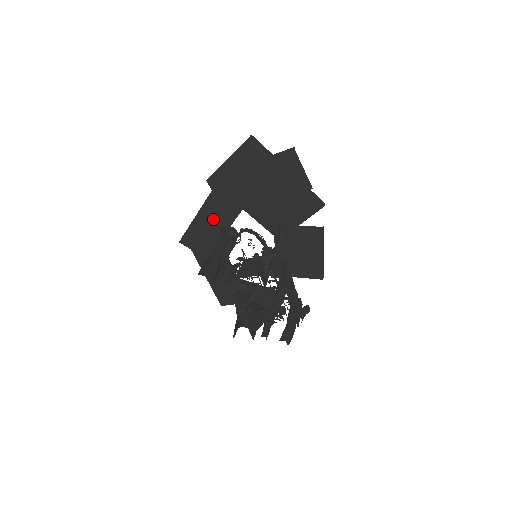
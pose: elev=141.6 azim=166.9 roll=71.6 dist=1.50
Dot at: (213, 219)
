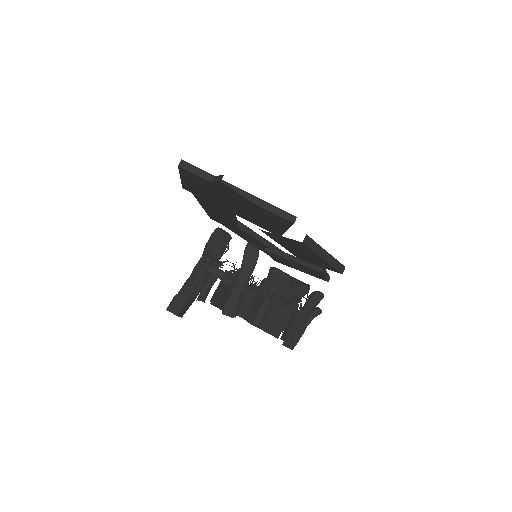
Dot at: (216, 212)
